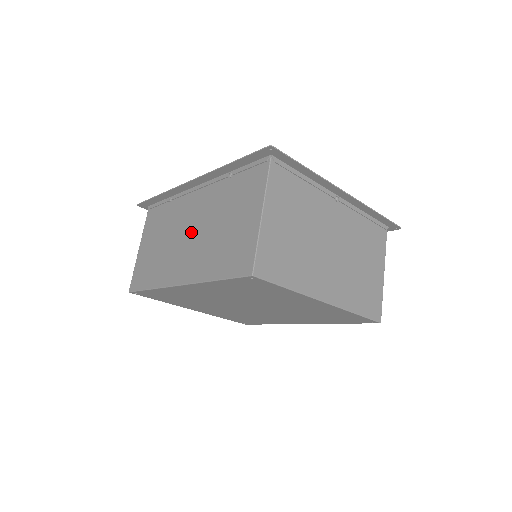
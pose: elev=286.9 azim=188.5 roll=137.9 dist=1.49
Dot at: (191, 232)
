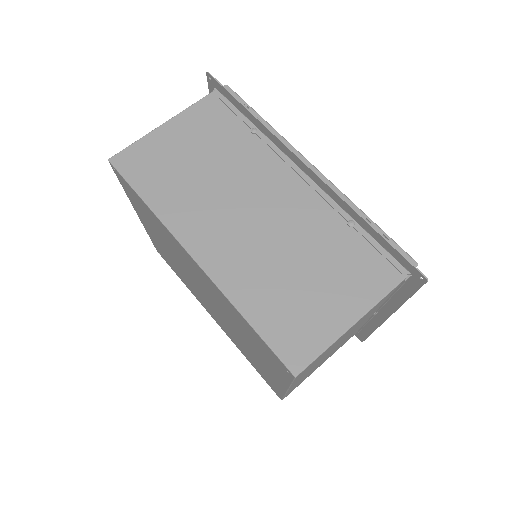
Dot at: (254, 215)
